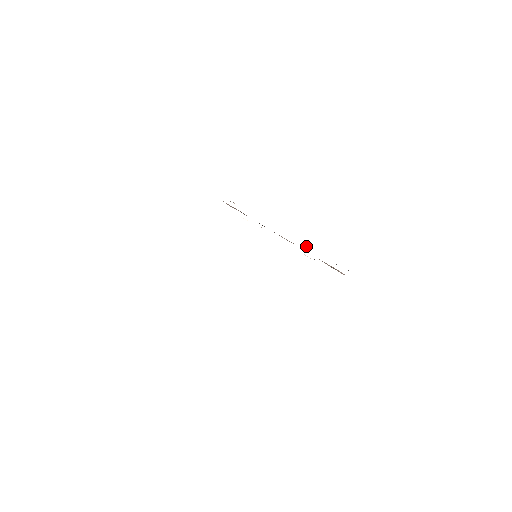
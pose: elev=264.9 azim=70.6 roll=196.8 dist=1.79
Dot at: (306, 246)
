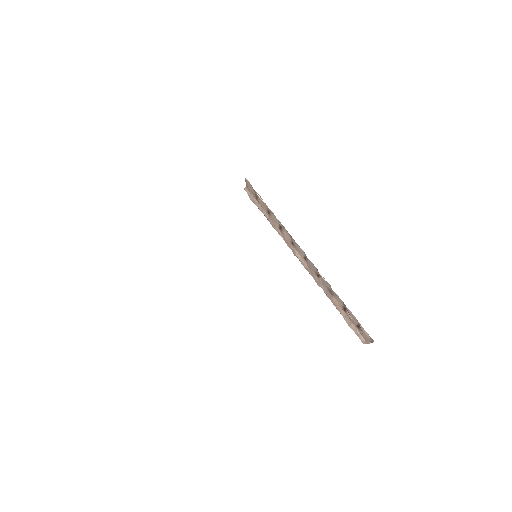
Dot at: occluded
